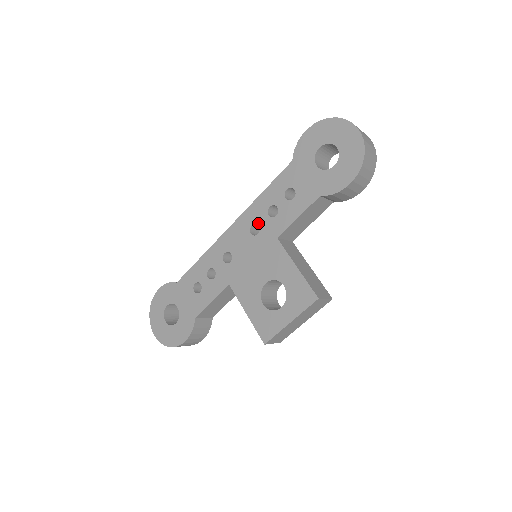
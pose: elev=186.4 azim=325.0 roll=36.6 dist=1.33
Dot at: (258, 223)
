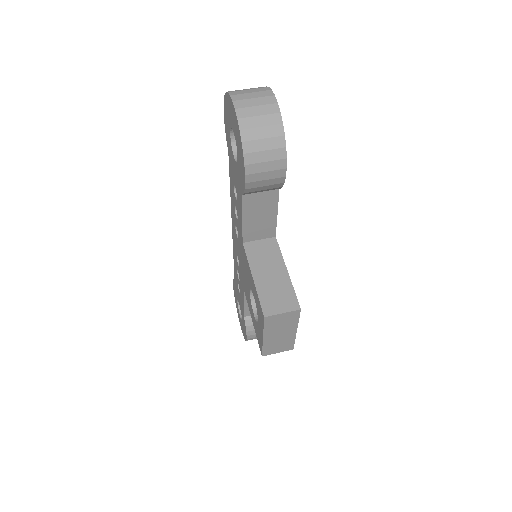
Dot at: (236, 225)
